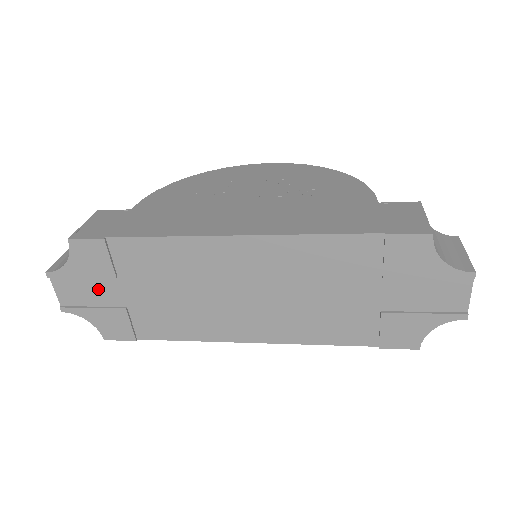
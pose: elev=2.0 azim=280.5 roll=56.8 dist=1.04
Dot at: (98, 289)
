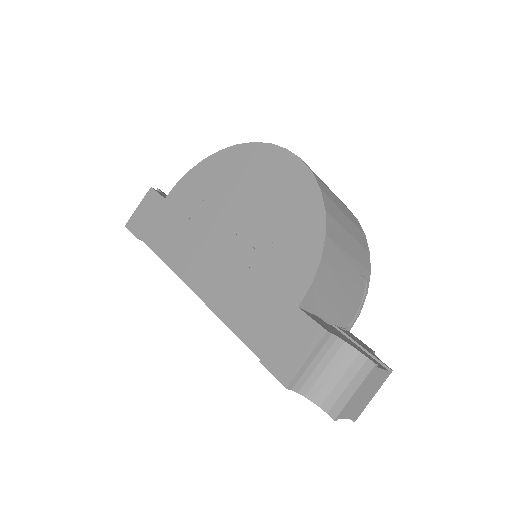
Dot at: occluded
